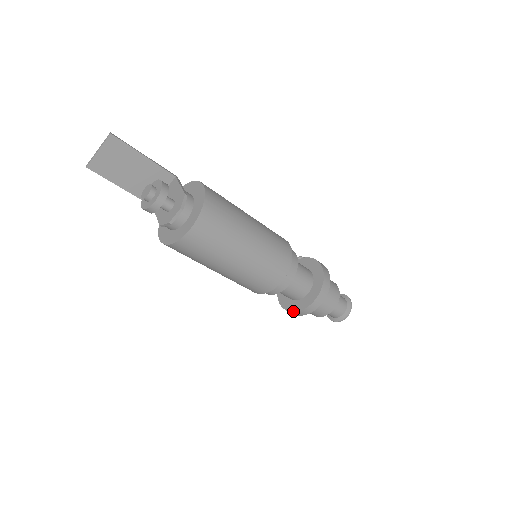
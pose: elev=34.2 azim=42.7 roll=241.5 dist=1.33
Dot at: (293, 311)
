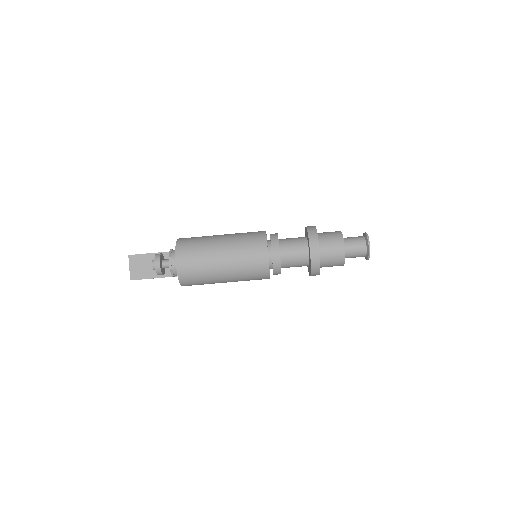
Dot at: (310, 269)
